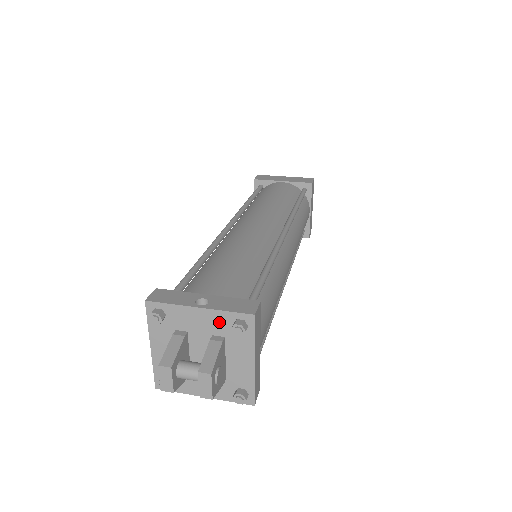
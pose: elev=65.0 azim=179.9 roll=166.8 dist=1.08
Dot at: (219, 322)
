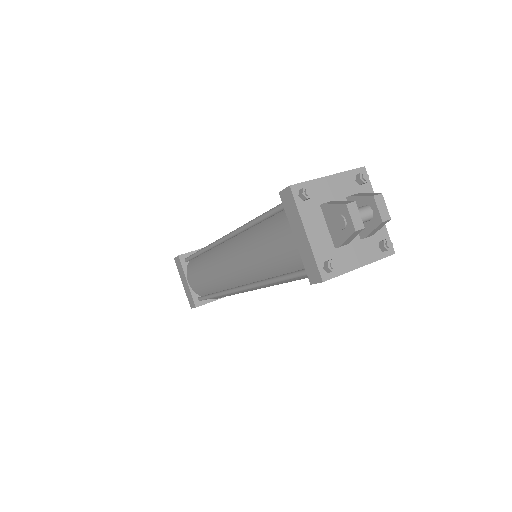
Dot at: (346, 183)
